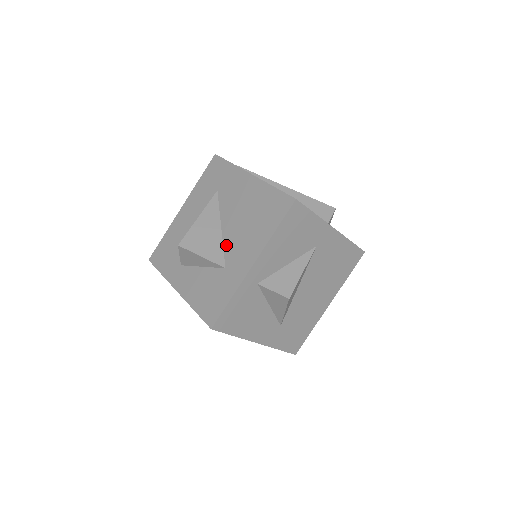
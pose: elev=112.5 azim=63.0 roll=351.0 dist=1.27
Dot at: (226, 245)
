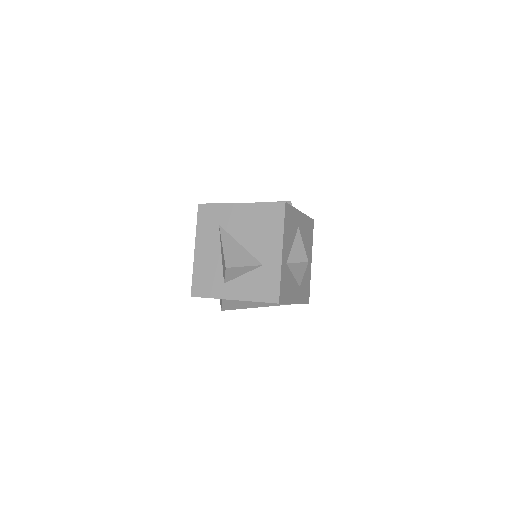
Dot at: (253, 252)
